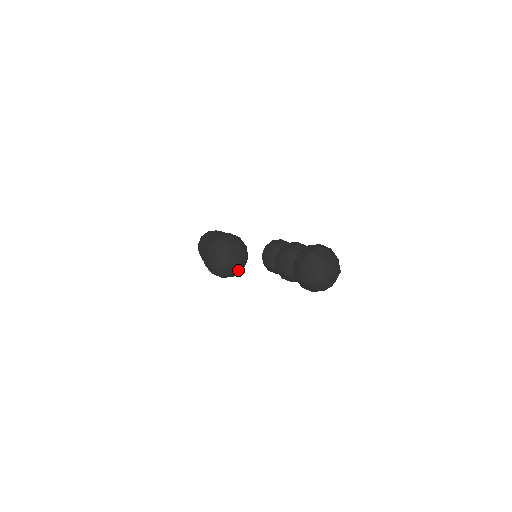
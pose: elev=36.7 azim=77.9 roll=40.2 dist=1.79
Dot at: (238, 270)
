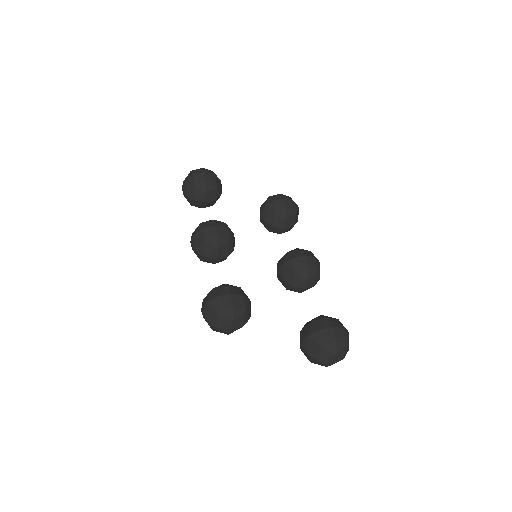
Dot at: occluded
